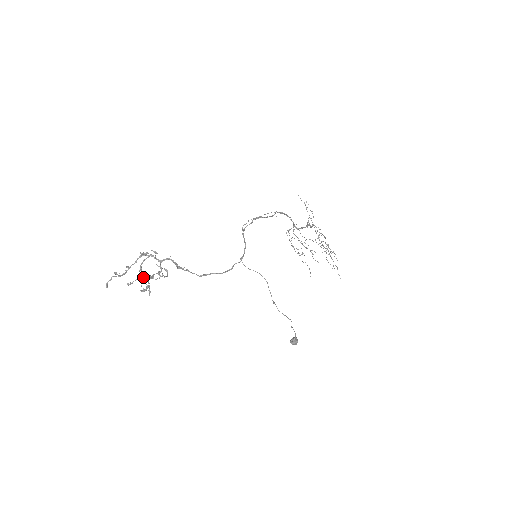
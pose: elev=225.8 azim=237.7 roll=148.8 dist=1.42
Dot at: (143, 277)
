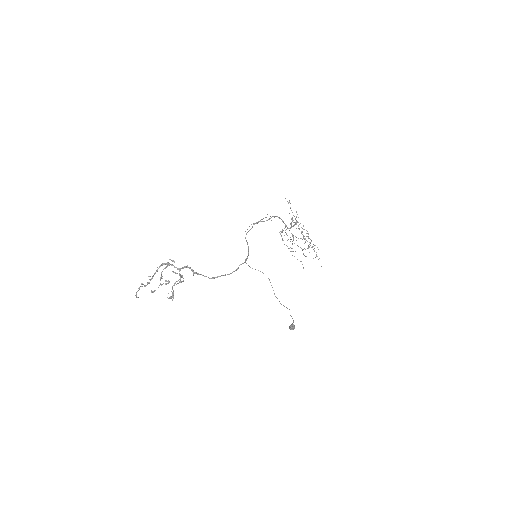
Dot at: occluded
